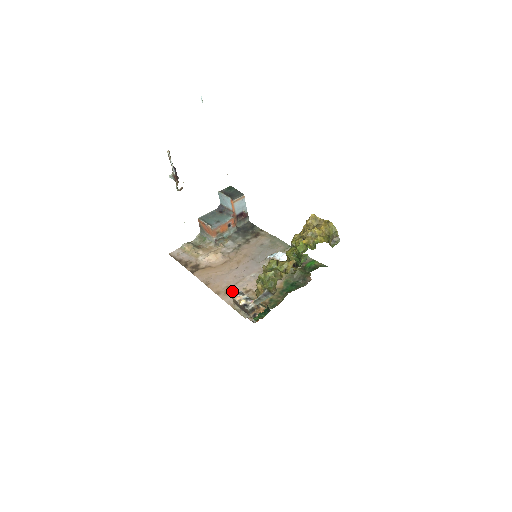
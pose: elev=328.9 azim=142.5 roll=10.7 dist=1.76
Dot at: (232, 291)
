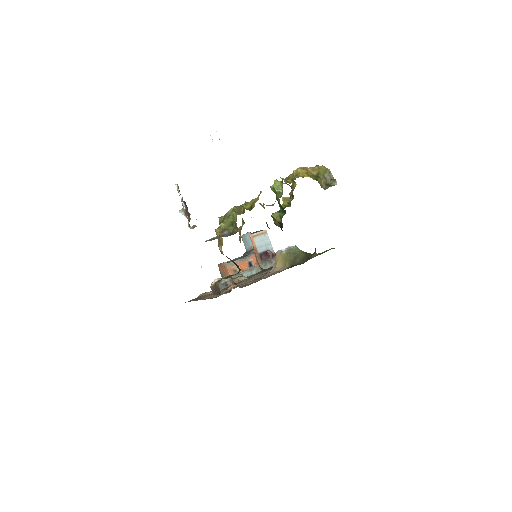
Dot at: occluded
